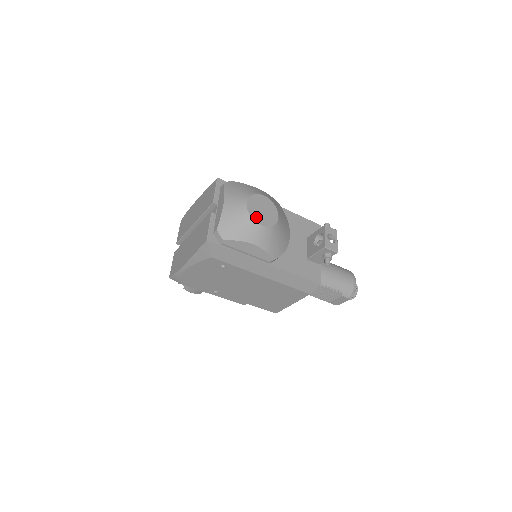
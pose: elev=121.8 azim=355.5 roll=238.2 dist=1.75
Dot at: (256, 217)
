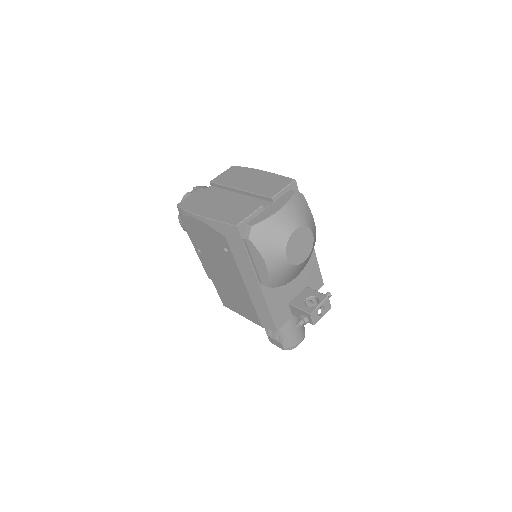
Dot at: (290, 247)
